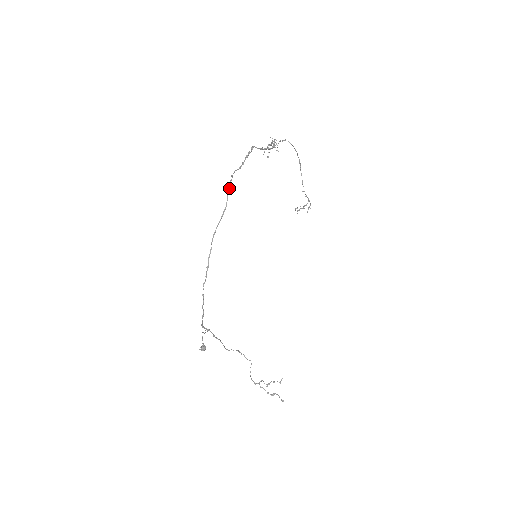
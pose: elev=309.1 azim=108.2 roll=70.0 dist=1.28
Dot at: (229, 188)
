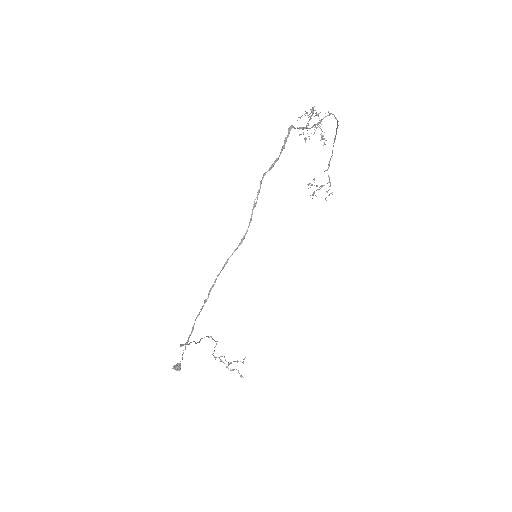
Dot at: (255, 205)
